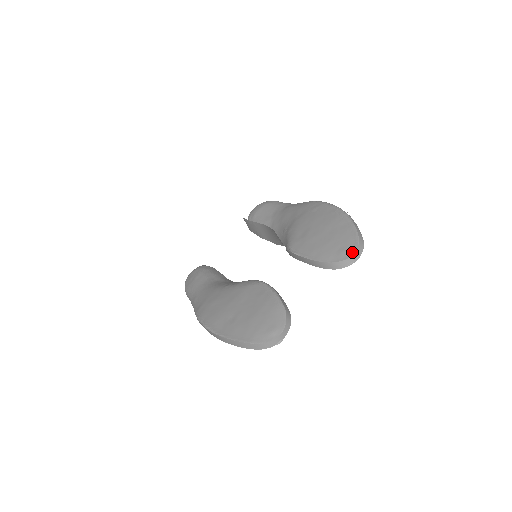
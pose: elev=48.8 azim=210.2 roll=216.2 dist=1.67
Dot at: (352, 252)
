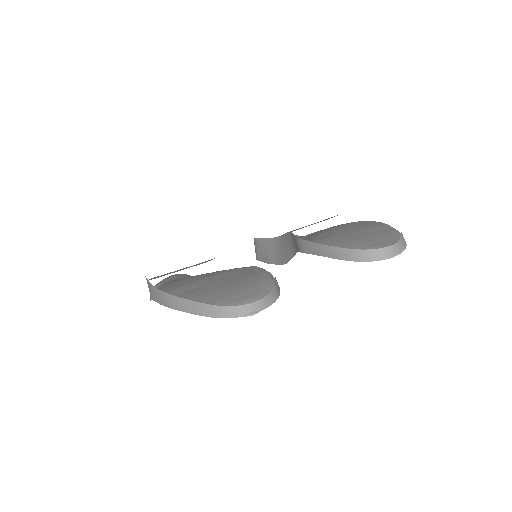
Dot at: occluded
